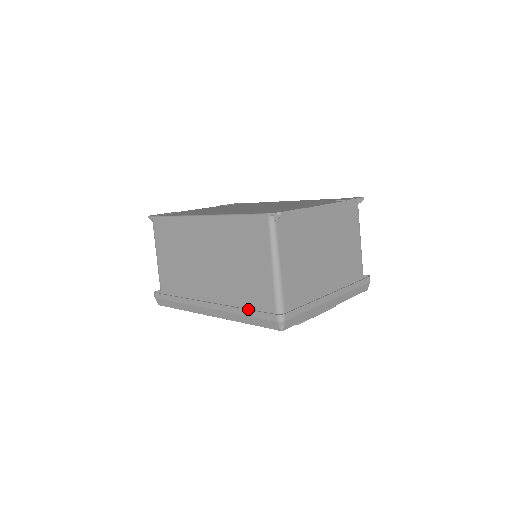
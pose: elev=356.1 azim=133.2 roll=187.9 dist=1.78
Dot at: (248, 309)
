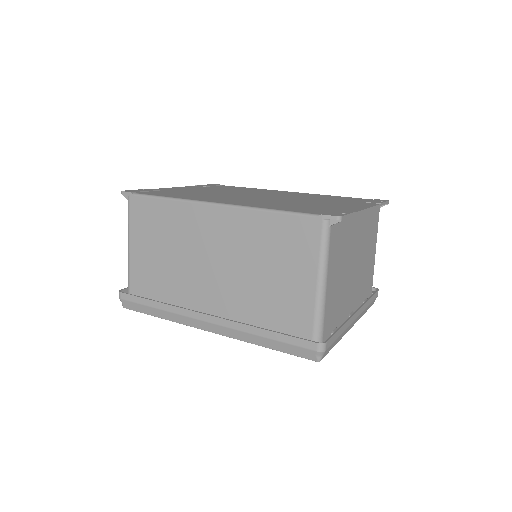
Dot at: (272, 331)
